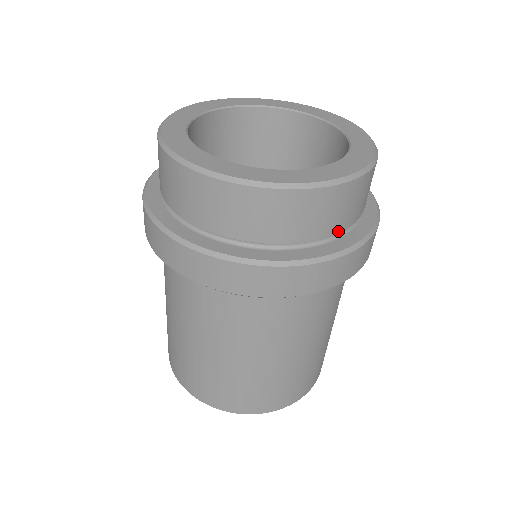
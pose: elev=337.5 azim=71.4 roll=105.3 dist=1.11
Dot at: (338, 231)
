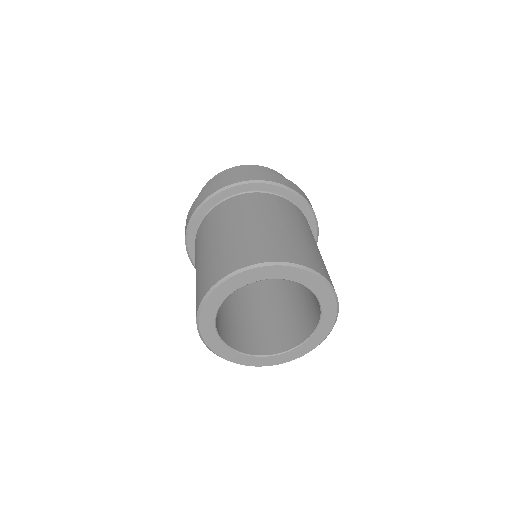
Dot at: occluded
